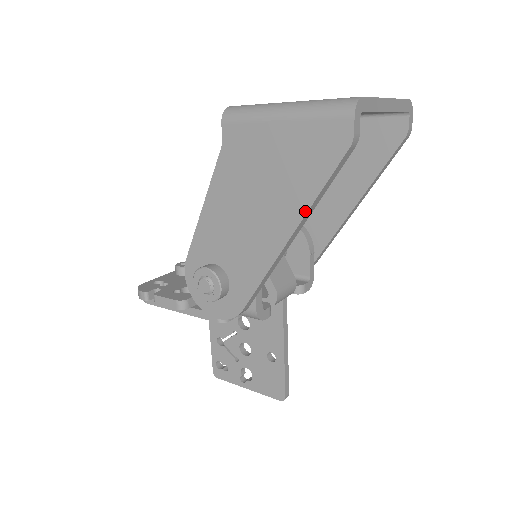
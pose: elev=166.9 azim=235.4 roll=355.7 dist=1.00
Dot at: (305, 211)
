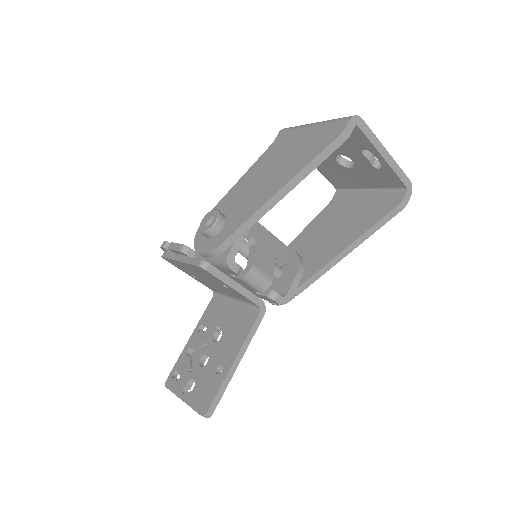
Dot at: (296, 174)
